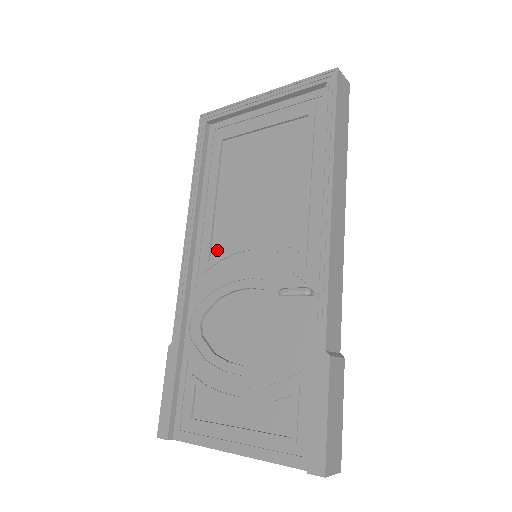
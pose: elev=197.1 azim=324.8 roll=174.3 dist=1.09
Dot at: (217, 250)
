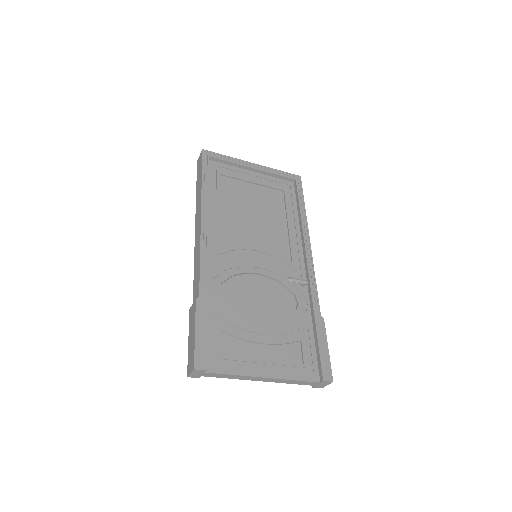
Dot at: (226, 243)
